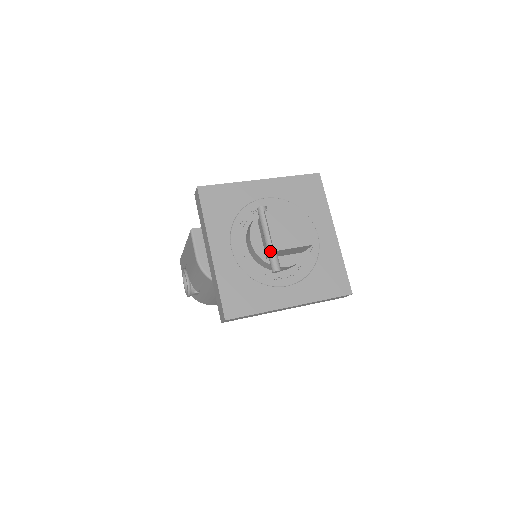
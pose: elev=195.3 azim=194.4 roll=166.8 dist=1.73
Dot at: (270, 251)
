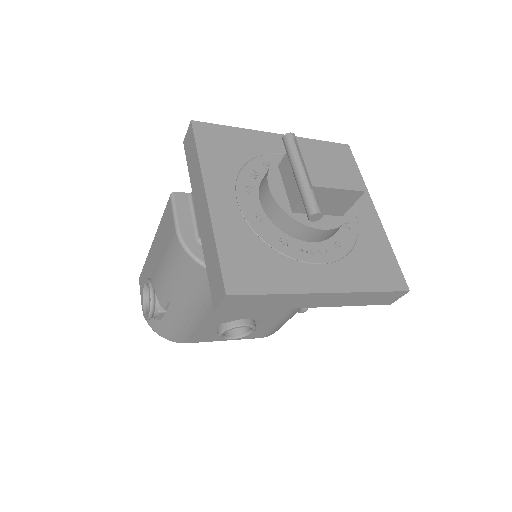
Dot at: (305, 187)
